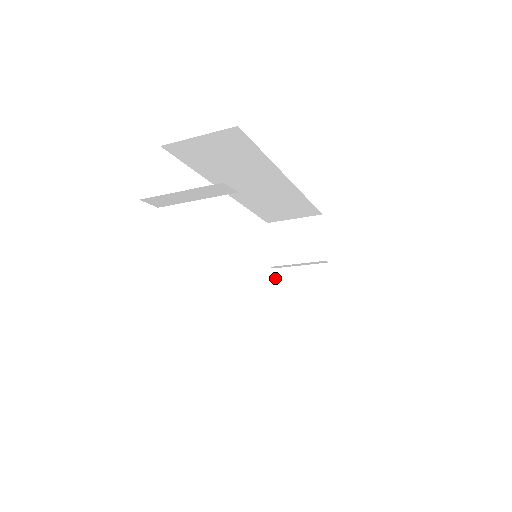
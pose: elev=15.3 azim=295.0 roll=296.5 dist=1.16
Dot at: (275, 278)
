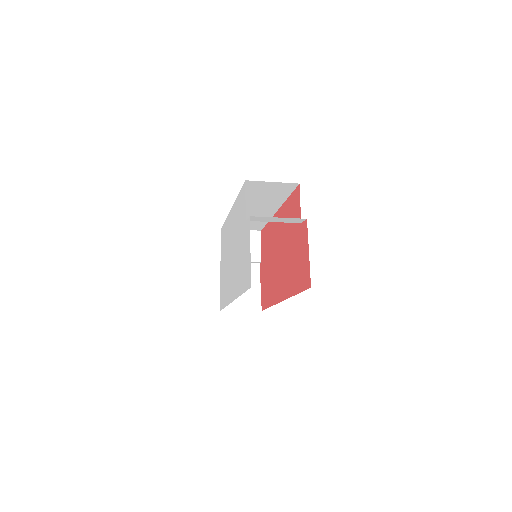
Dot at: occluded
